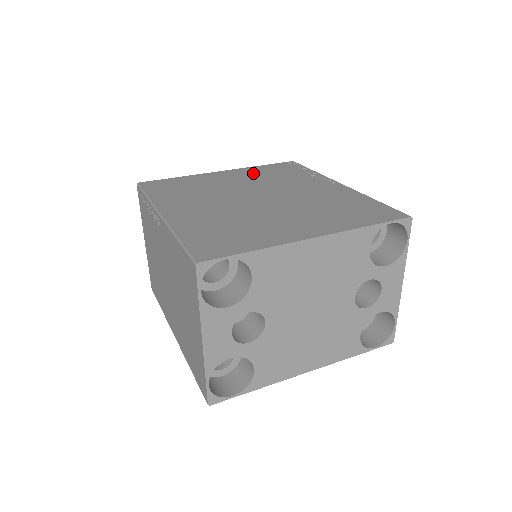
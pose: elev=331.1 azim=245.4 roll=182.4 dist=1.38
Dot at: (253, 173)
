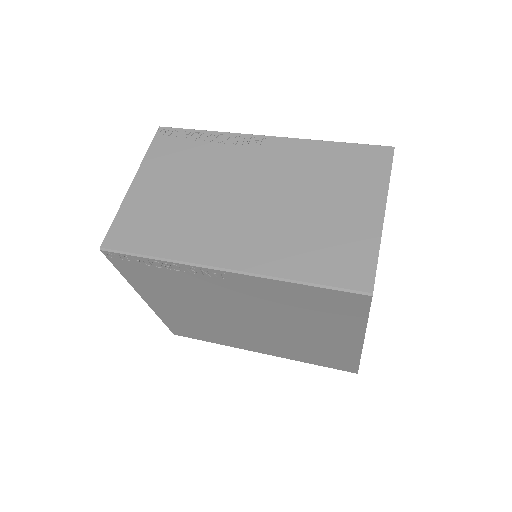
Dot at: occluded
